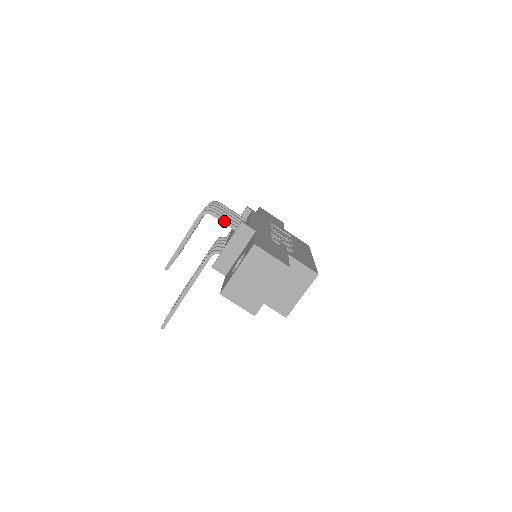
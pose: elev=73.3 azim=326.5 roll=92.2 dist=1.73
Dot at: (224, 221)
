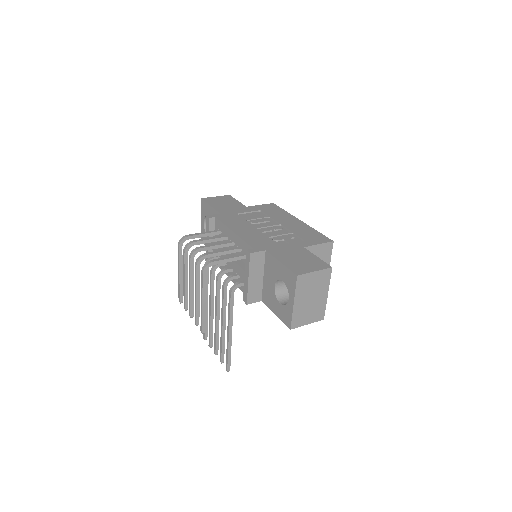
Dot at: (227, 260)
